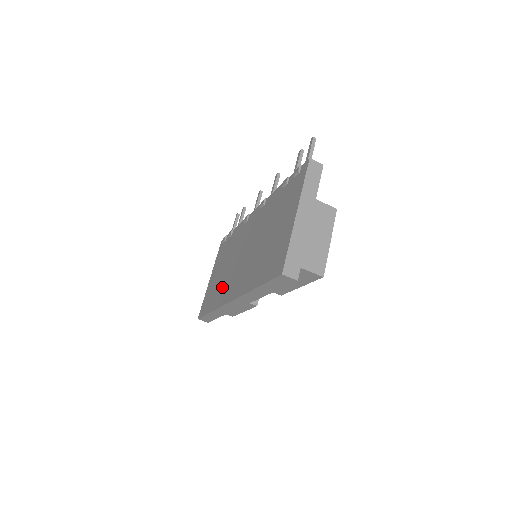
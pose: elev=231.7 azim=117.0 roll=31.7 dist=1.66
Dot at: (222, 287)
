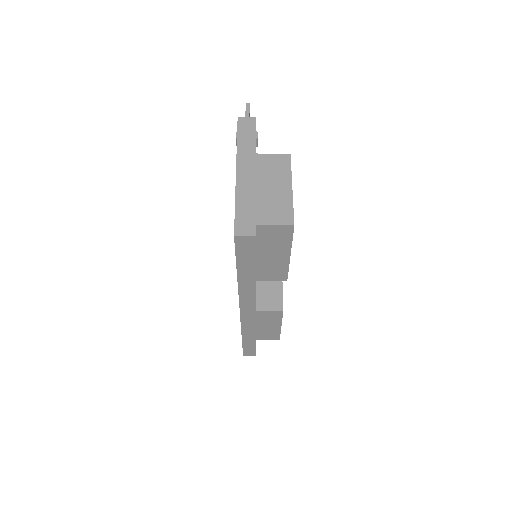
Dot at: occluded
